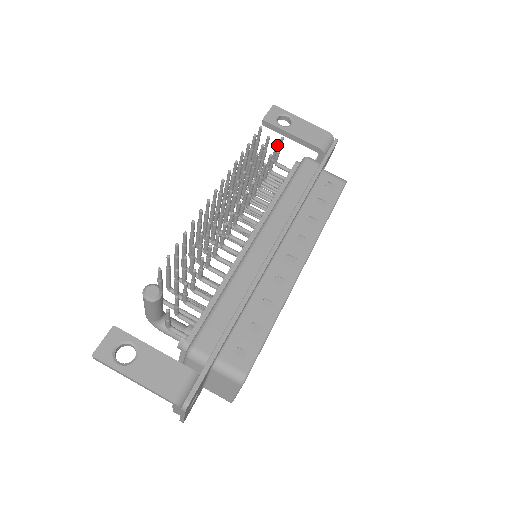
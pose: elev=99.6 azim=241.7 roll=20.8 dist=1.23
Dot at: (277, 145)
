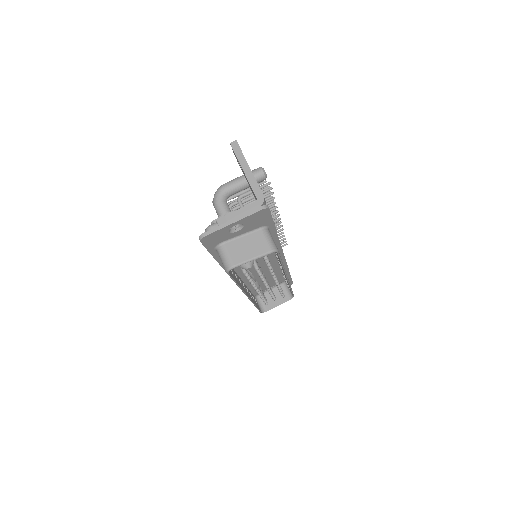
Dot at: occluded
